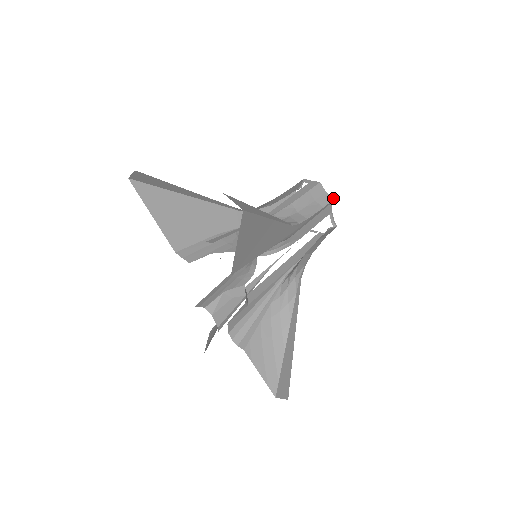
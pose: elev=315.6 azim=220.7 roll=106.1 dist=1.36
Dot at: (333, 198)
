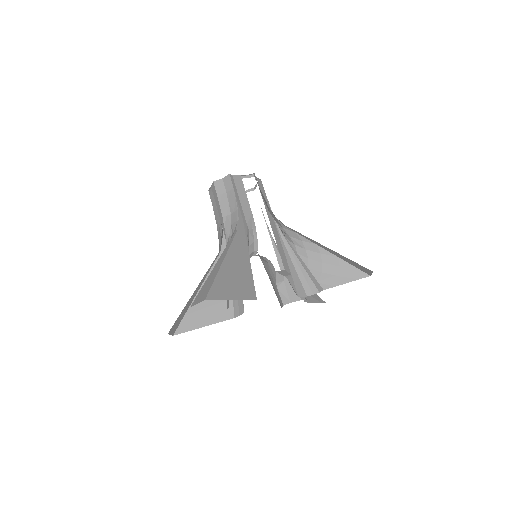
Dot at: (229, 175)
